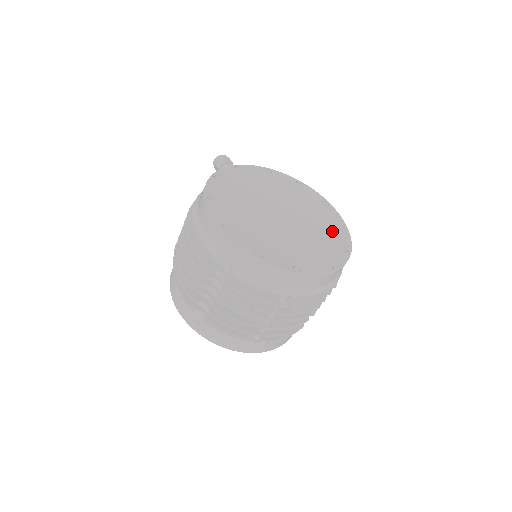
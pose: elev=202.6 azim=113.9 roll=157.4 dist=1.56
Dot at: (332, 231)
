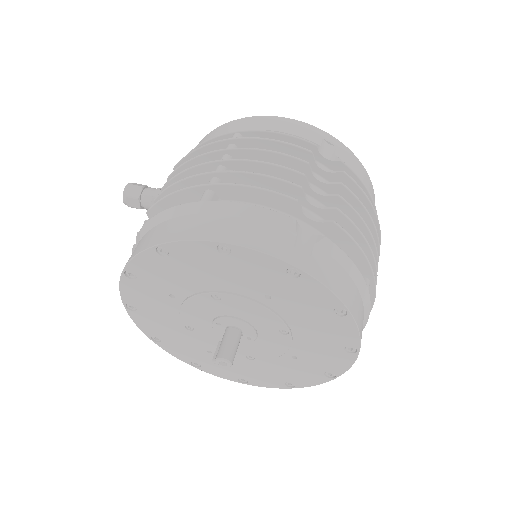
Dot at: occluded
